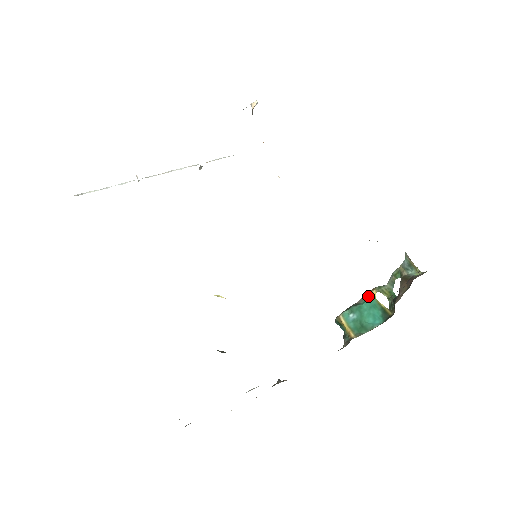
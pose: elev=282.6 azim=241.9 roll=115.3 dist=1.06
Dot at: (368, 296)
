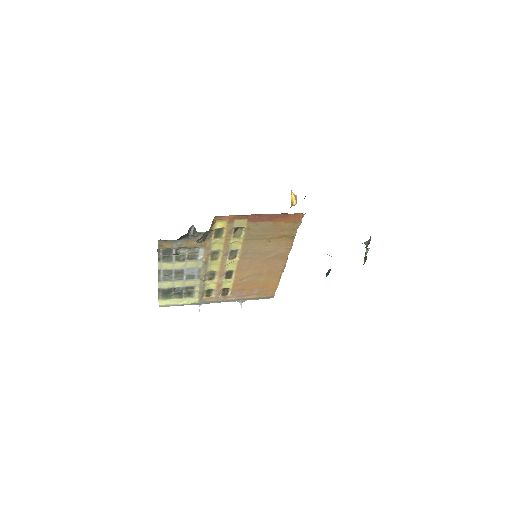
Dot at: occluded
